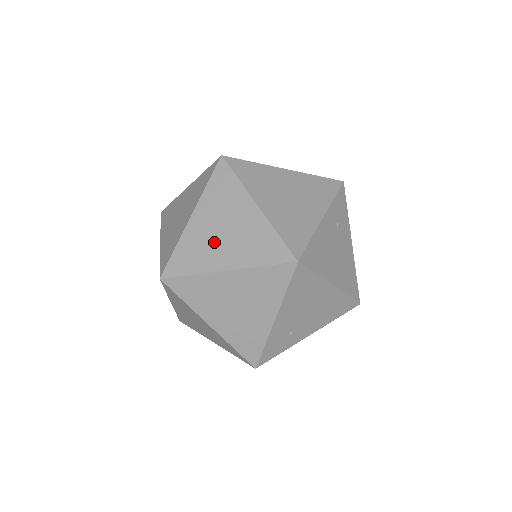
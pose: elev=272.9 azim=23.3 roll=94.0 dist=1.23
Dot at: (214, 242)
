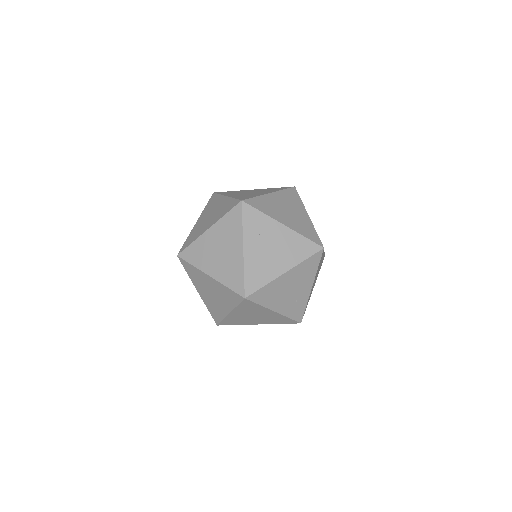
Dot at: (214, 301)
